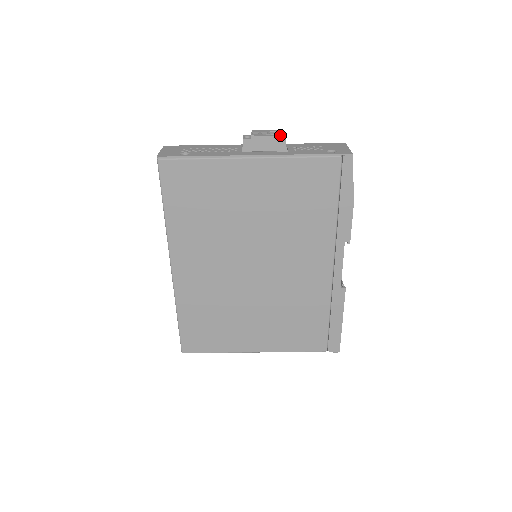
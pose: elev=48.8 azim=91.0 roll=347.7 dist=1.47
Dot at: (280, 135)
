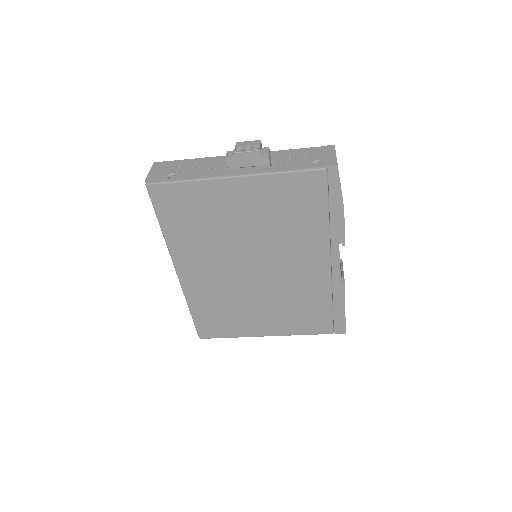
Dot at: (264, 148)
